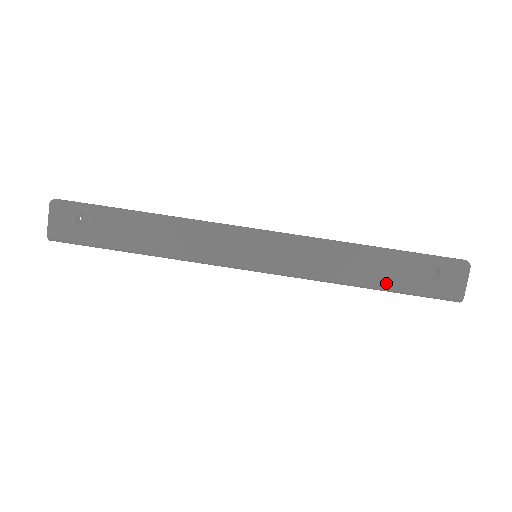
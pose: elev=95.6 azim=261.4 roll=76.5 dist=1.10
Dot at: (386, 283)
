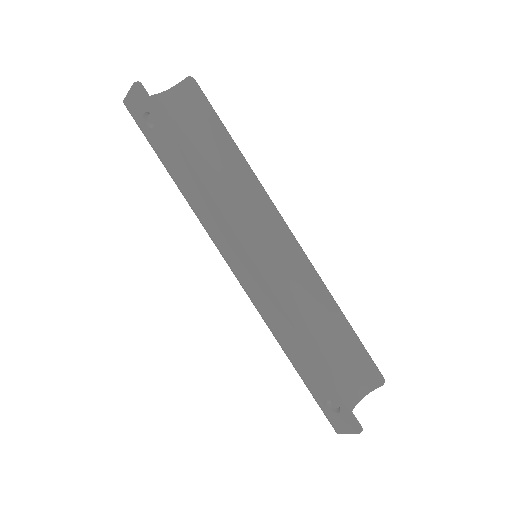
Dot at: (301, 374)
